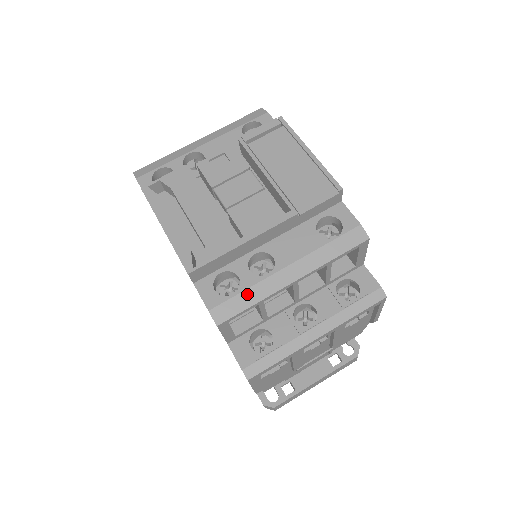
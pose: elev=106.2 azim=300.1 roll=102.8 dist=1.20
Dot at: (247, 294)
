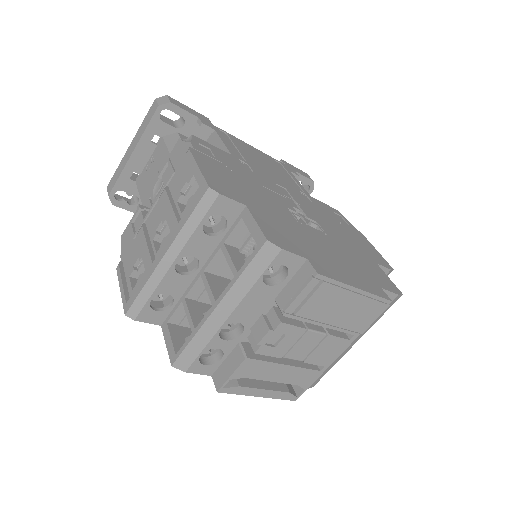
Dot at: (328, 369)
